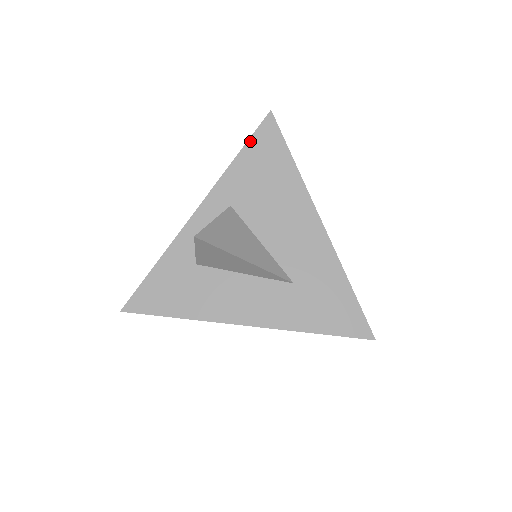
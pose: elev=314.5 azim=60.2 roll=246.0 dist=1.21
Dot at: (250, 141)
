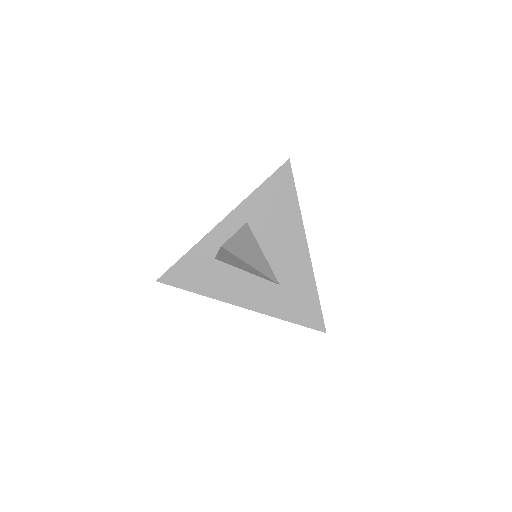
Dot at: (270, 178)
